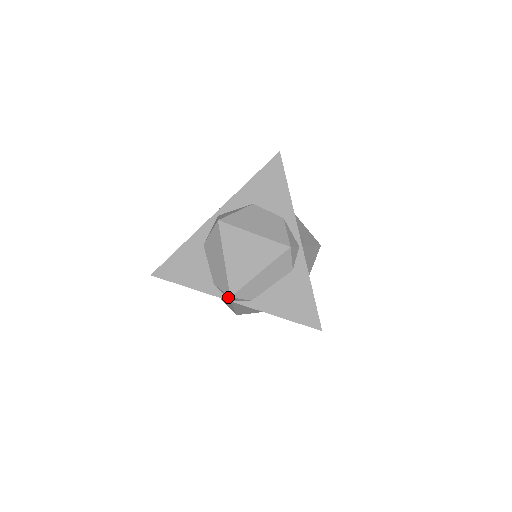
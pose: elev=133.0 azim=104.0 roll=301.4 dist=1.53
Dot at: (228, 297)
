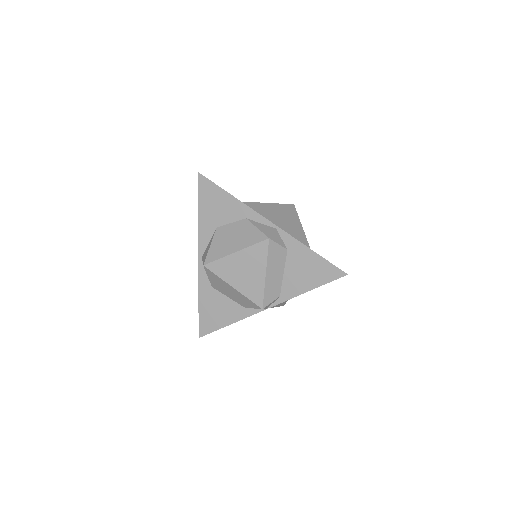
Dot at: (262, 309)
